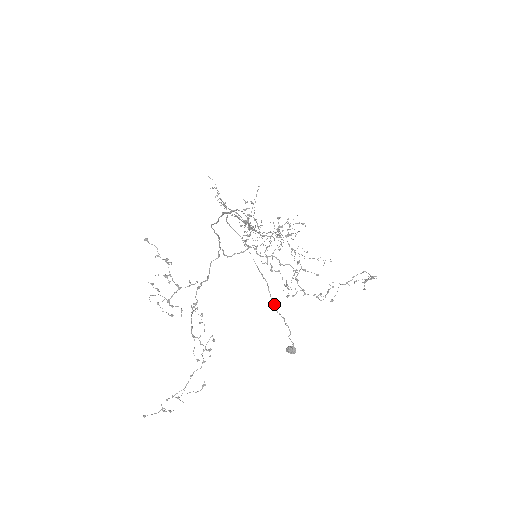
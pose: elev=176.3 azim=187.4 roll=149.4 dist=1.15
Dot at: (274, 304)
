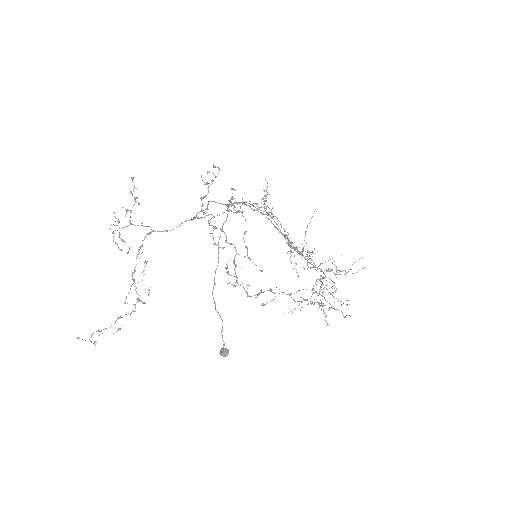
Dot at: occluded
